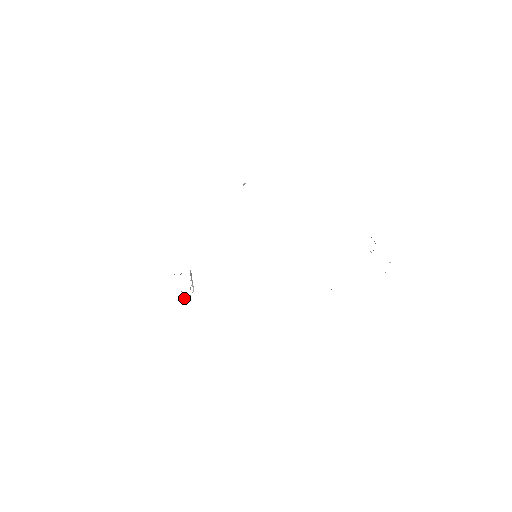
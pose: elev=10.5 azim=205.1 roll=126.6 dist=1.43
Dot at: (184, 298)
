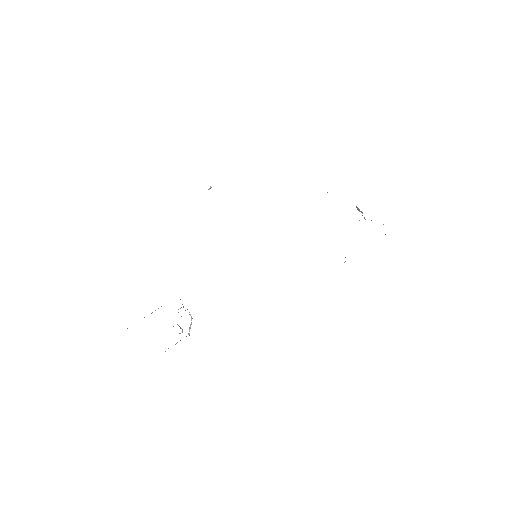
Dot at: (182, 330)
